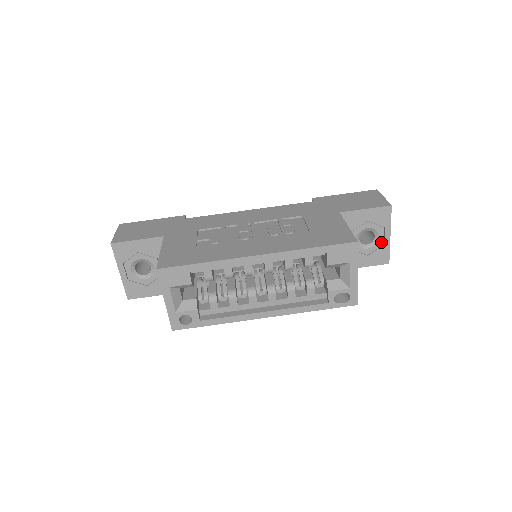
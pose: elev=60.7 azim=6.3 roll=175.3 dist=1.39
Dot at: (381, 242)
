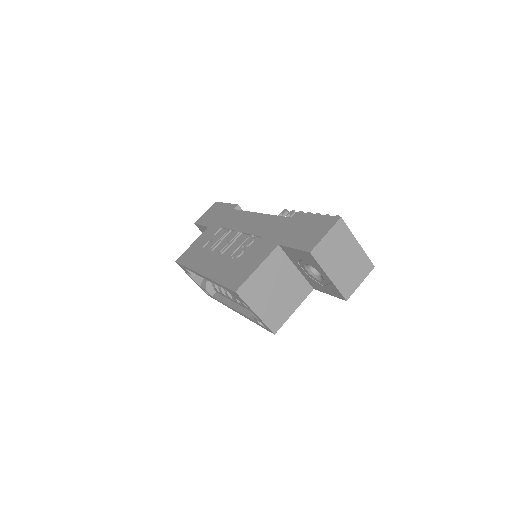
Dot at: (326, 280)
